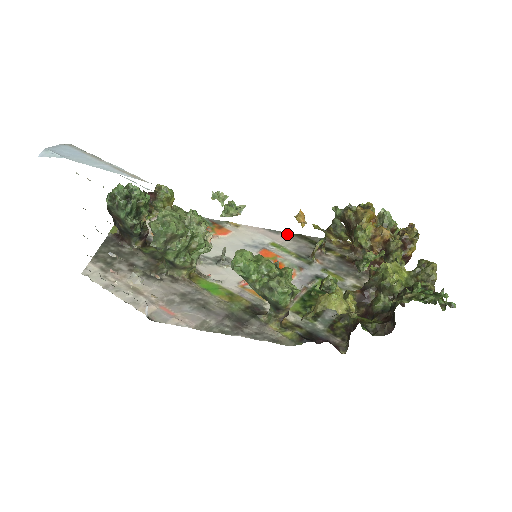
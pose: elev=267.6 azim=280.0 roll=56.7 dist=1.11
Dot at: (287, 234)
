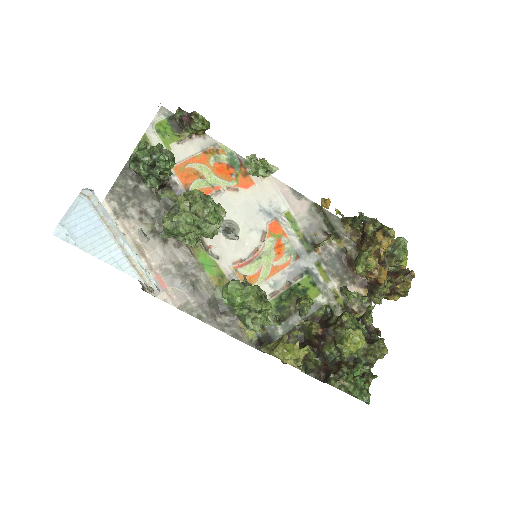
Dot at: (308, 202)
